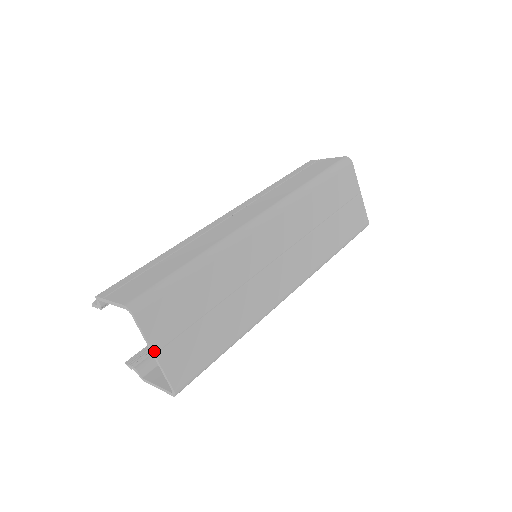
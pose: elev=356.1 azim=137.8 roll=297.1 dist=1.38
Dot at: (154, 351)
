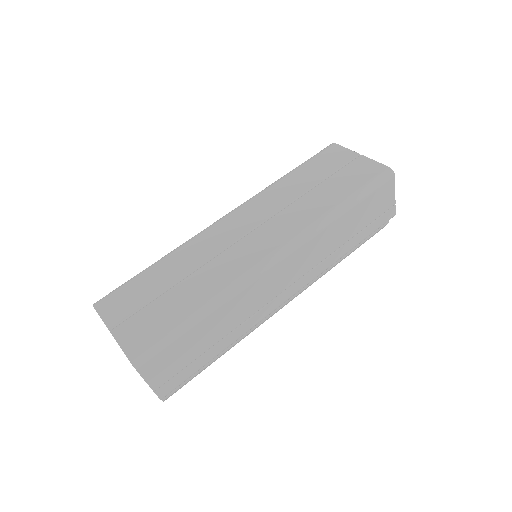
Dot at: (109, 328)
